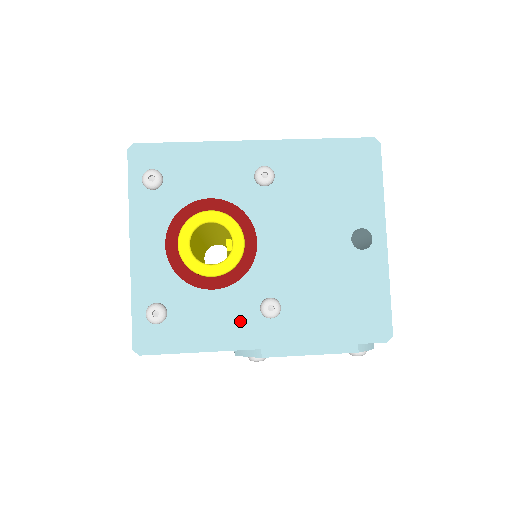
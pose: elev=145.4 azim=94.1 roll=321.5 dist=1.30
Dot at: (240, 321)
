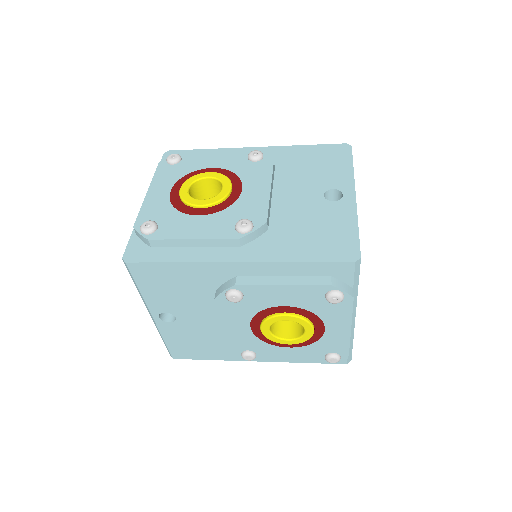
Dot at: (216, 235)
